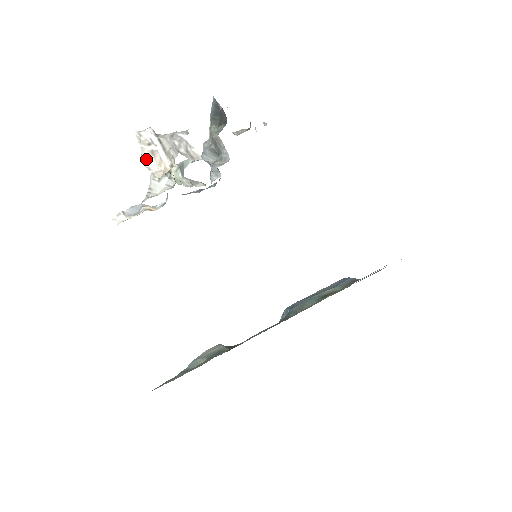
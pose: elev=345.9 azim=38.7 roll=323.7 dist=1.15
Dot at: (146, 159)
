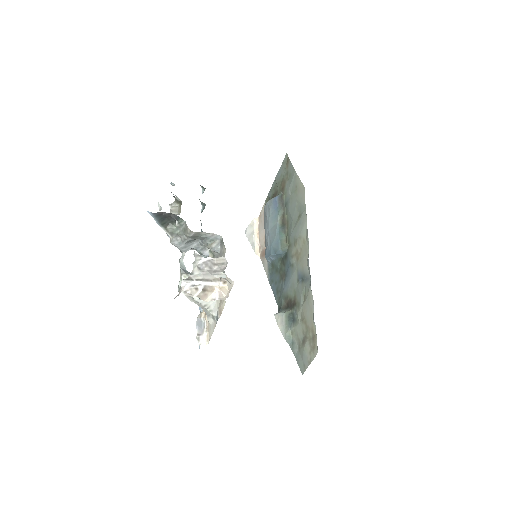
Dot at: (205, 298)
